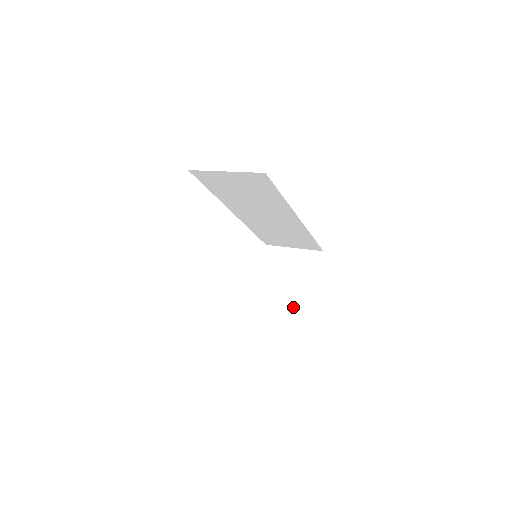
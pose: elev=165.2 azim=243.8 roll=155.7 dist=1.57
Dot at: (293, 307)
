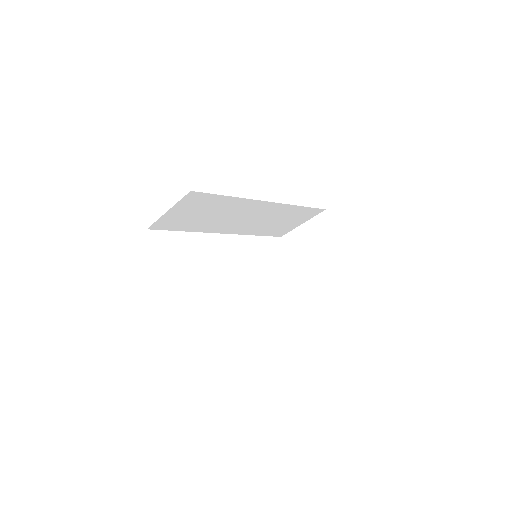
Dot at: (331, 275)
